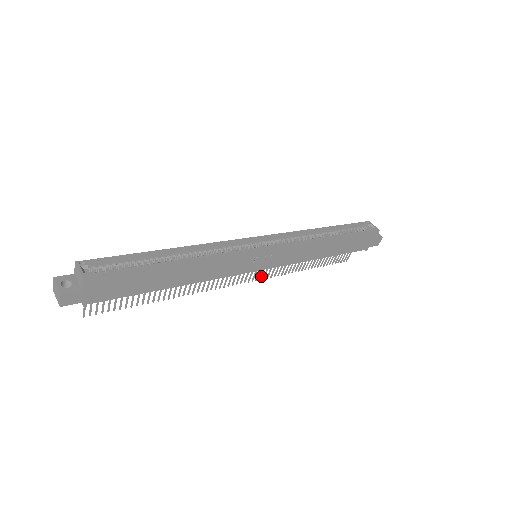
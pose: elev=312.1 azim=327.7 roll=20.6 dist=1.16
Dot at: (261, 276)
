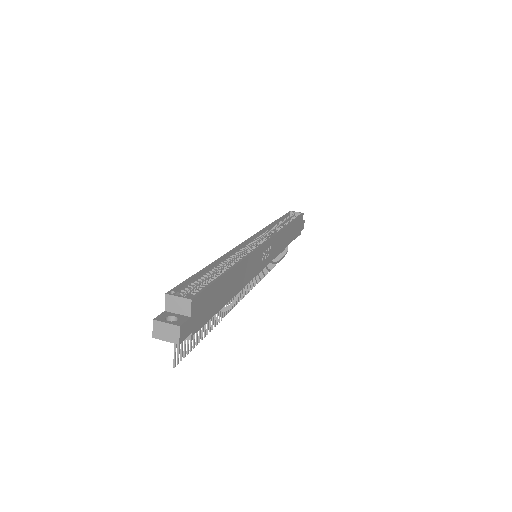
Dot at: (256, 281)
